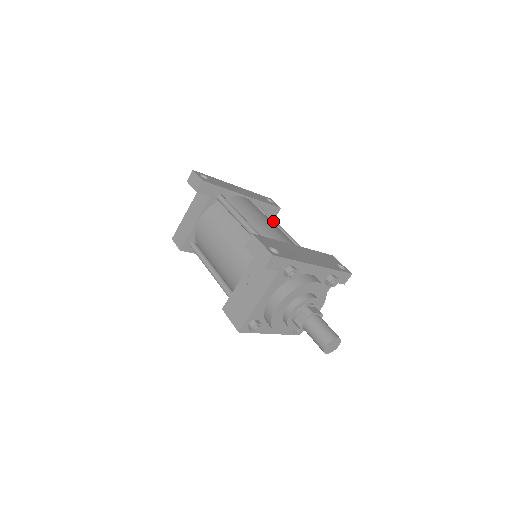
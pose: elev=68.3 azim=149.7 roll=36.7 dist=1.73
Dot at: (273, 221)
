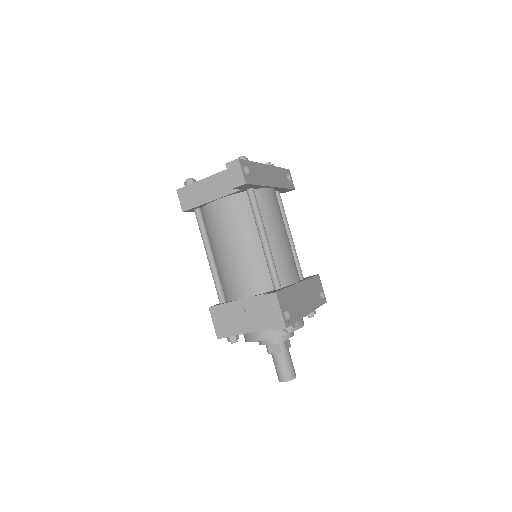
Dot at: (285, 217)
